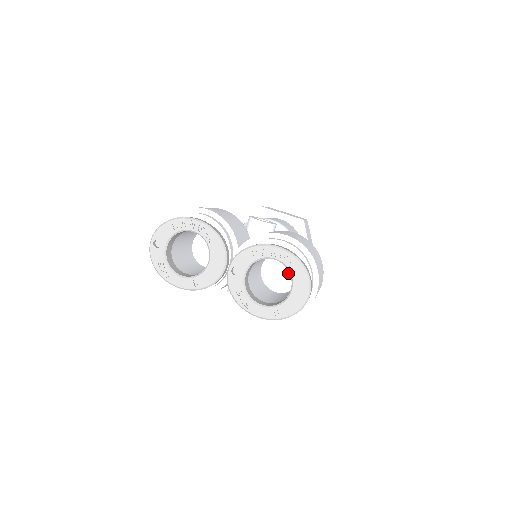
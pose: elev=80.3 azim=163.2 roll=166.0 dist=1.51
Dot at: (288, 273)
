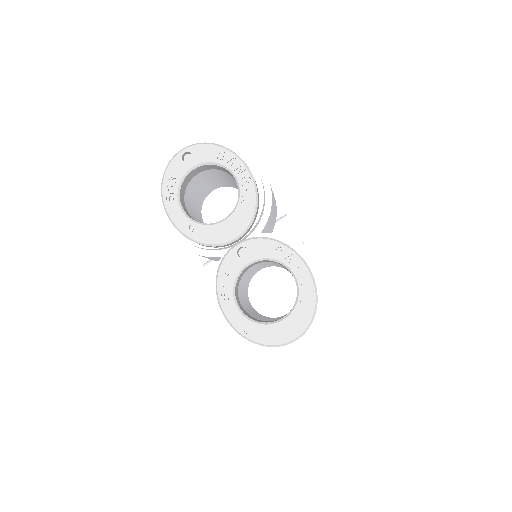
Dot at: (280, 298)
